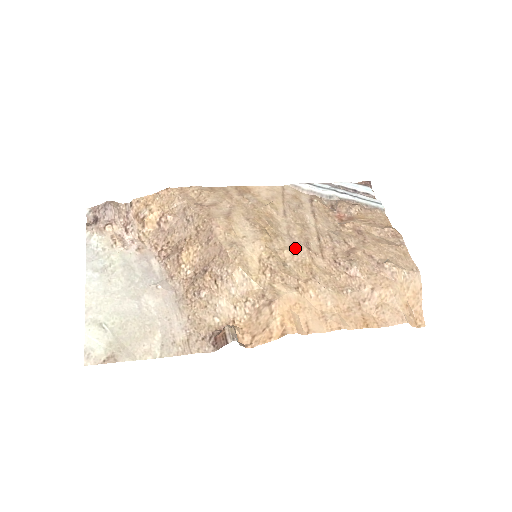
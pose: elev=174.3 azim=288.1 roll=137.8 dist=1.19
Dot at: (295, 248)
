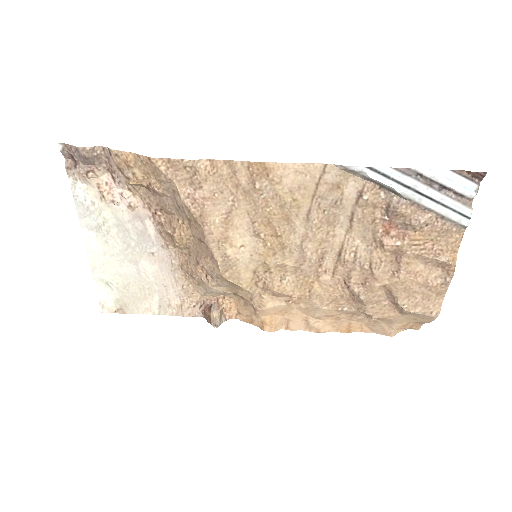
Dot at: (301, 265)
